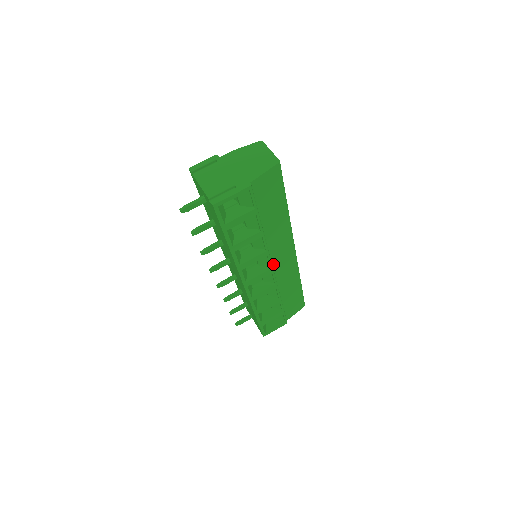
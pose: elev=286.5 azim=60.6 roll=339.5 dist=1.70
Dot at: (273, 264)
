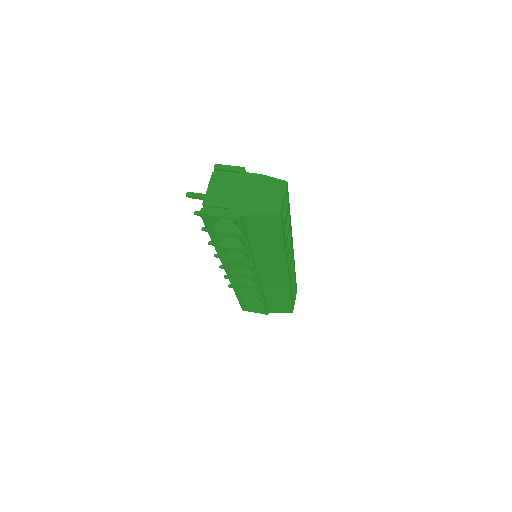
Dot at: (260, 274)
